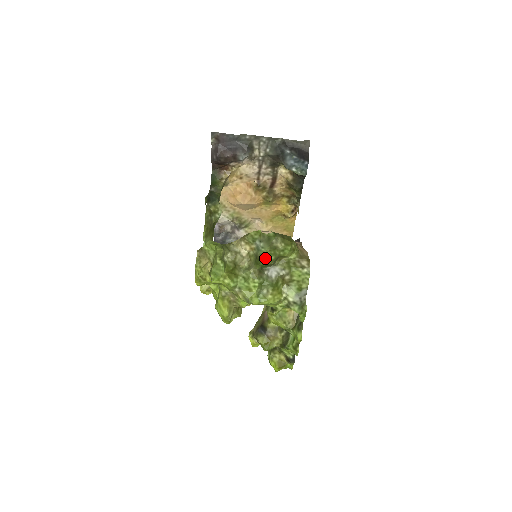
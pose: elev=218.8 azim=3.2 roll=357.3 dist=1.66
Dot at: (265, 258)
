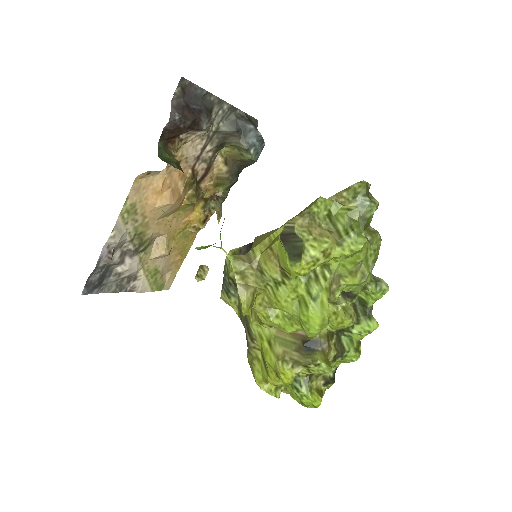
Dot at: (372, 216)
